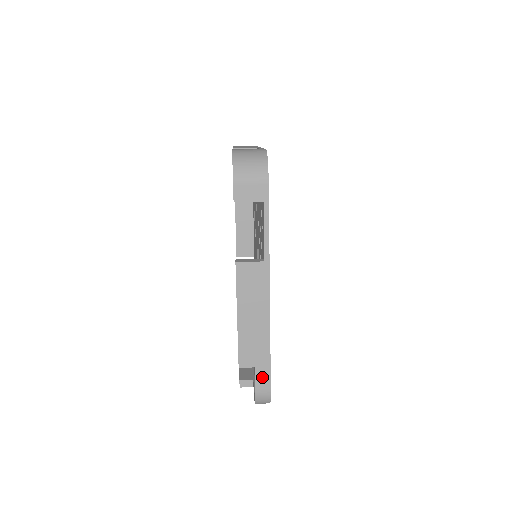
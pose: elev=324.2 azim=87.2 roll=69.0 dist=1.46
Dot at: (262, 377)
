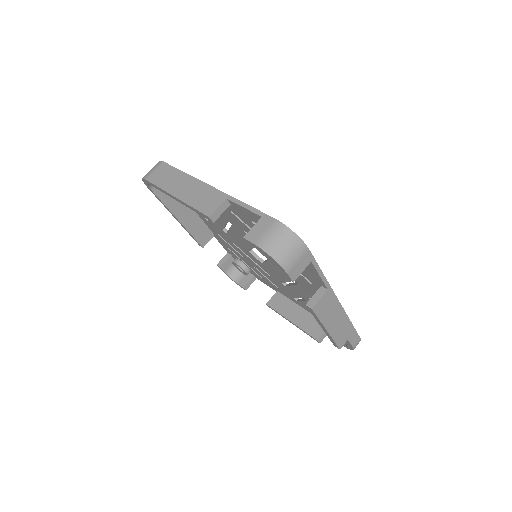
Dot at: (354, 339)
